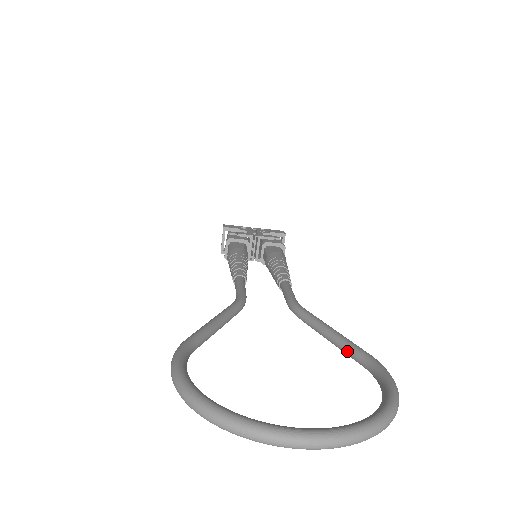
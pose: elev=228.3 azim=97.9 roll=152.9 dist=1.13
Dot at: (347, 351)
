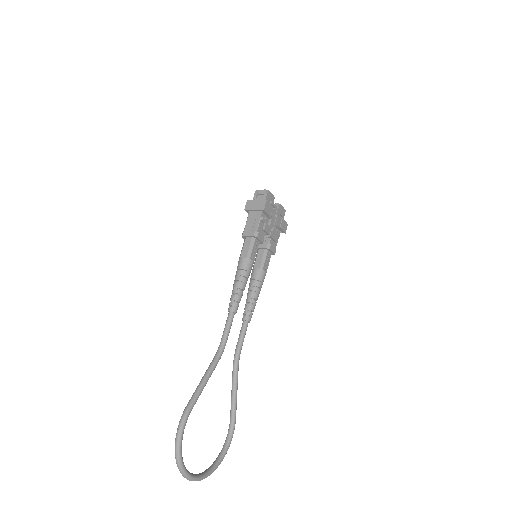
Dot at: (232, 410)
